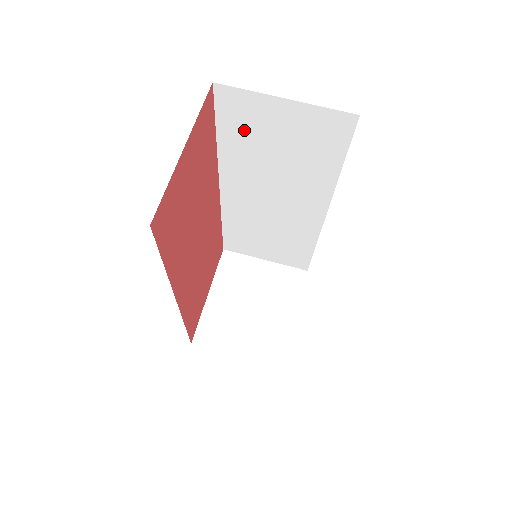
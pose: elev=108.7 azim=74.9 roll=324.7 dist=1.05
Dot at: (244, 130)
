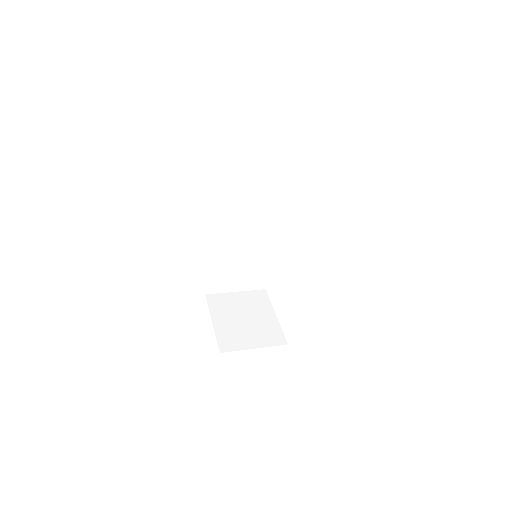
Dot at: (233, 180)
